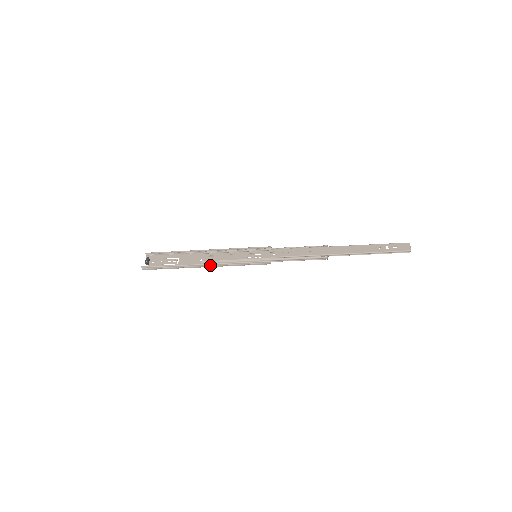
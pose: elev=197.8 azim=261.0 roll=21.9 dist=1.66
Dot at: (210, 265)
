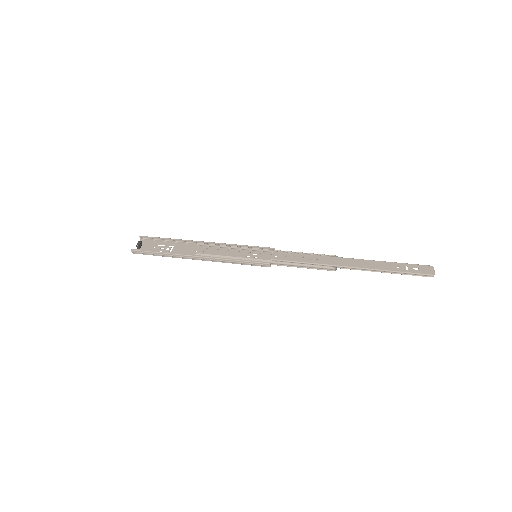
Dot at: (204, 258)
